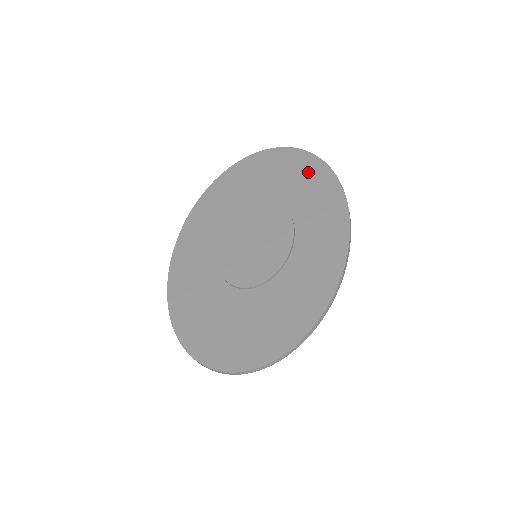
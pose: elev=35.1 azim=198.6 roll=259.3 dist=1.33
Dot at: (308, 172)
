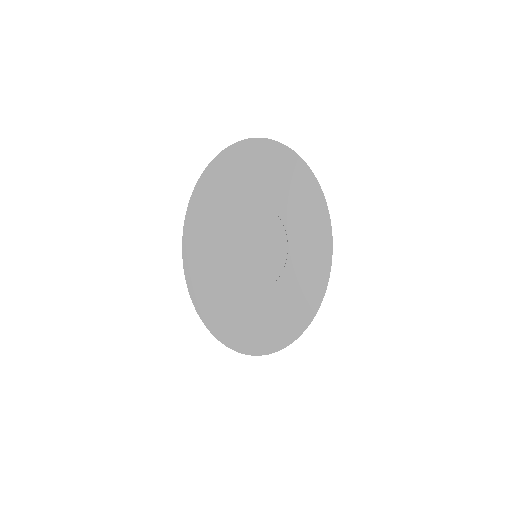
Dot at: (292, 174)
